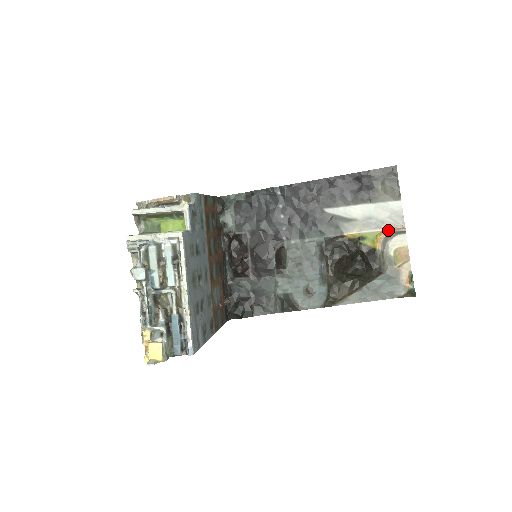
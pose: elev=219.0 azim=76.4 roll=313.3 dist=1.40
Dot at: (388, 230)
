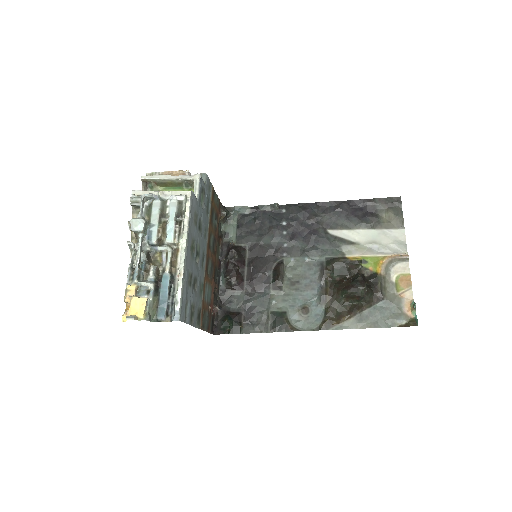
Dot at: (391, 256)
